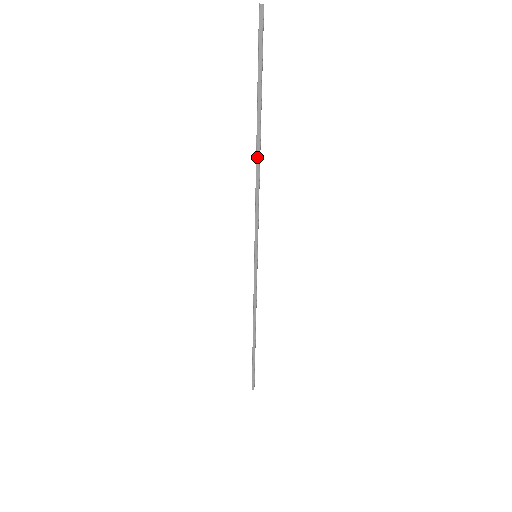
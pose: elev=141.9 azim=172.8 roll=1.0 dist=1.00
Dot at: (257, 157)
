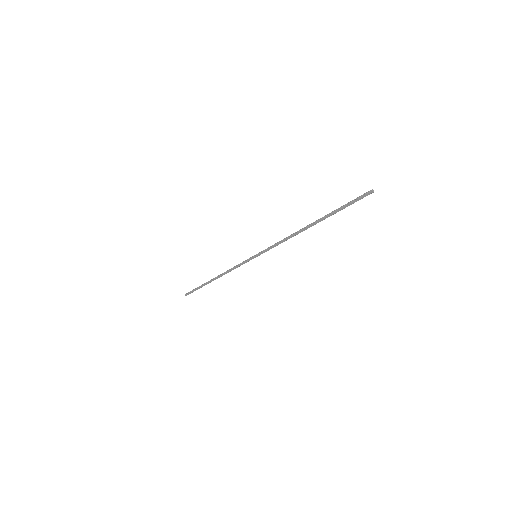
Dot at: (304, 229)
